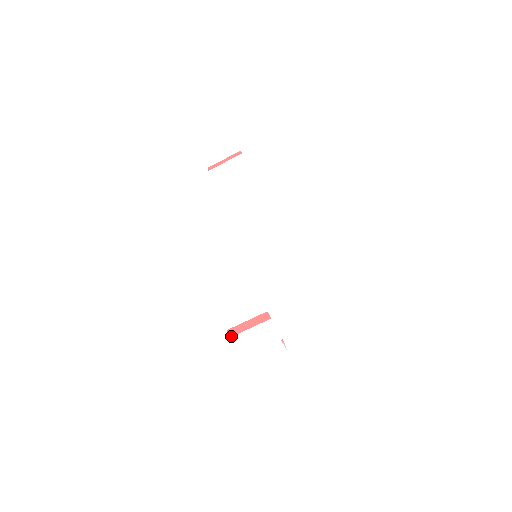
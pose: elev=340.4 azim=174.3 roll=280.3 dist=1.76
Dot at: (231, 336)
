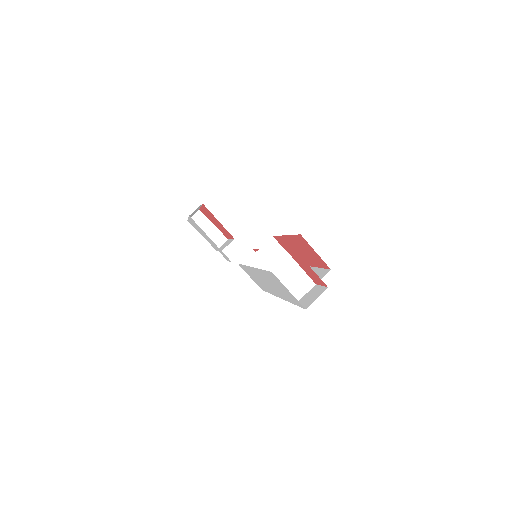
Dot at: (202, 204)
